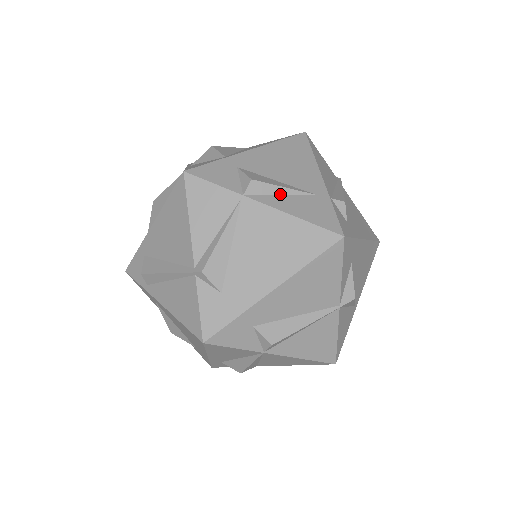
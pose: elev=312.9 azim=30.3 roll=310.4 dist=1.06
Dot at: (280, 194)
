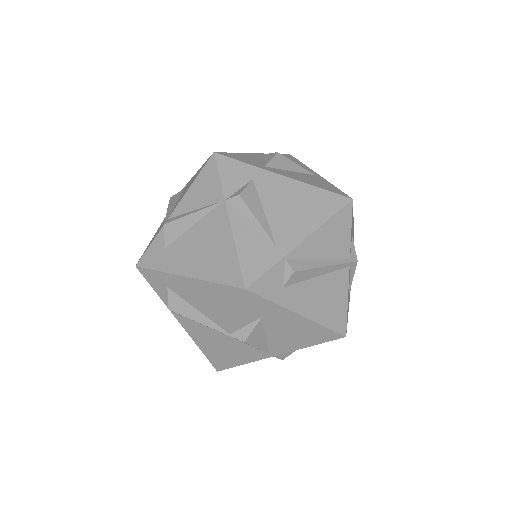
Dot at: (250, 222)
